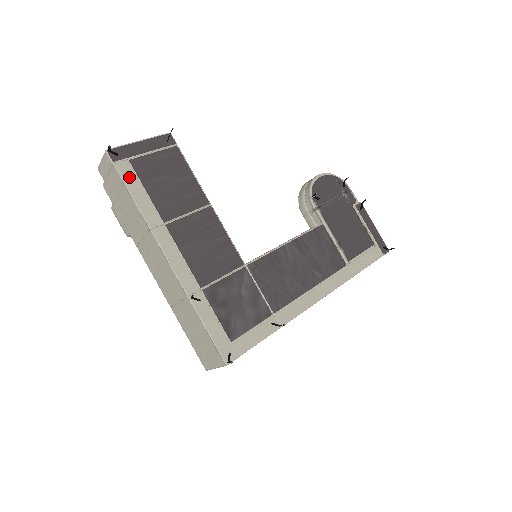
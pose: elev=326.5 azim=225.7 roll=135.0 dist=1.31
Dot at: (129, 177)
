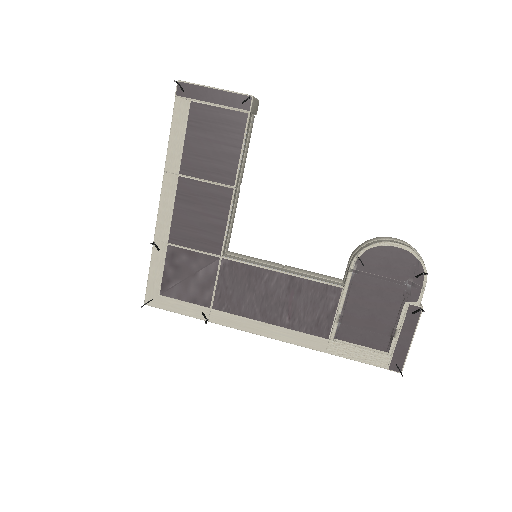
Dot at: (180, 117)
